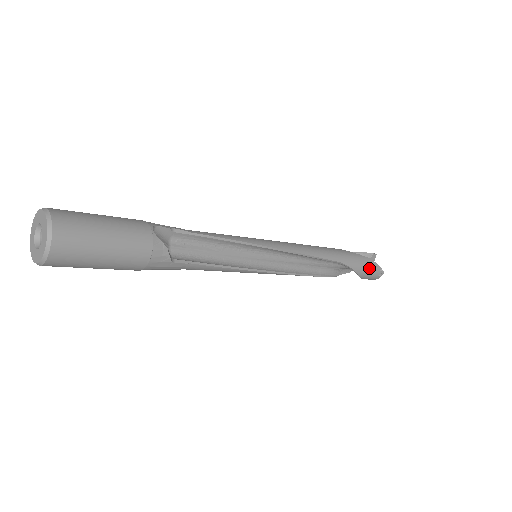
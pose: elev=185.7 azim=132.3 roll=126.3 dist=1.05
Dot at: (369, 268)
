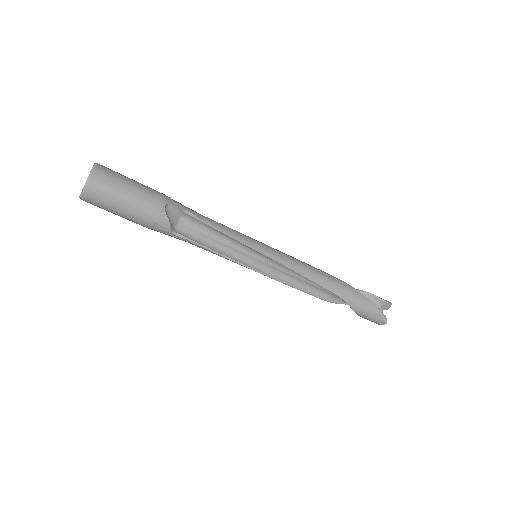
Dot at: (370, 312)
